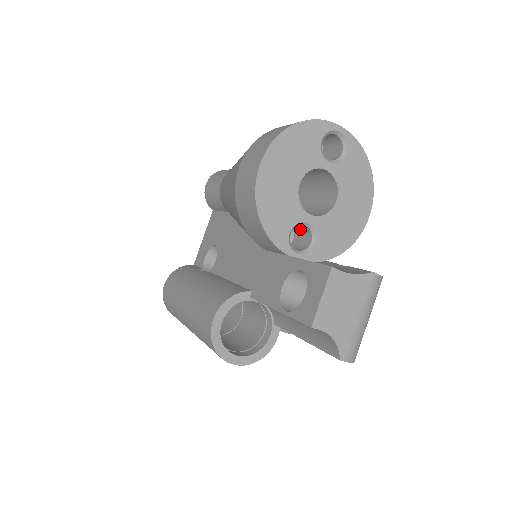
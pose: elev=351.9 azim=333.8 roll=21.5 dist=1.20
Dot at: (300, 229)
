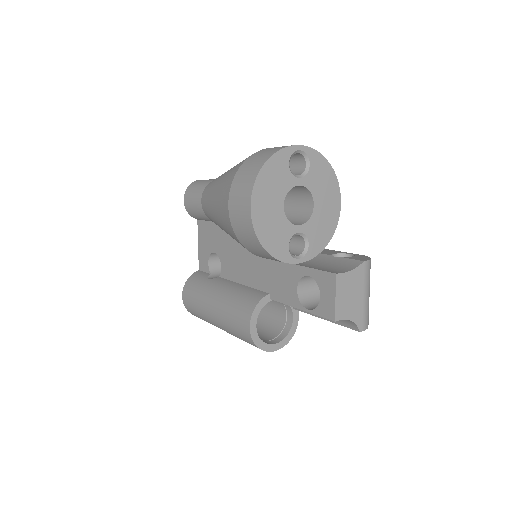
Dot at: occluded
